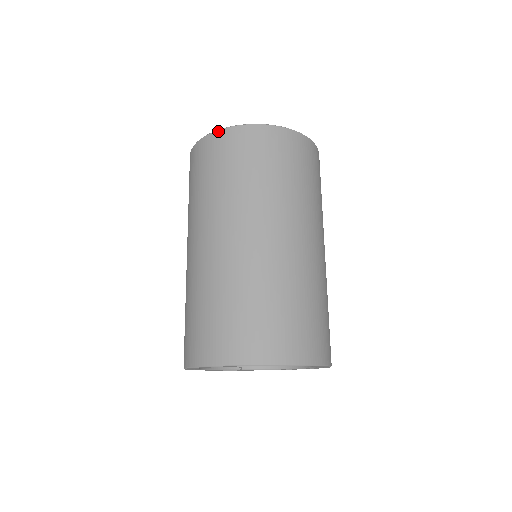
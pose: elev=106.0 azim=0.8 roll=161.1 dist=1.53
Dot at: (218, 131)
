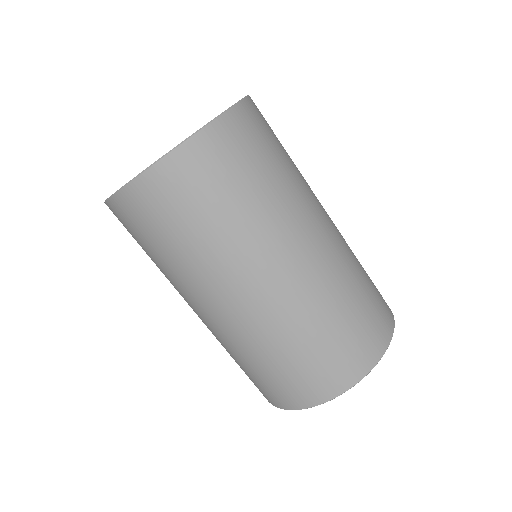
Dot at: (113, 198)
